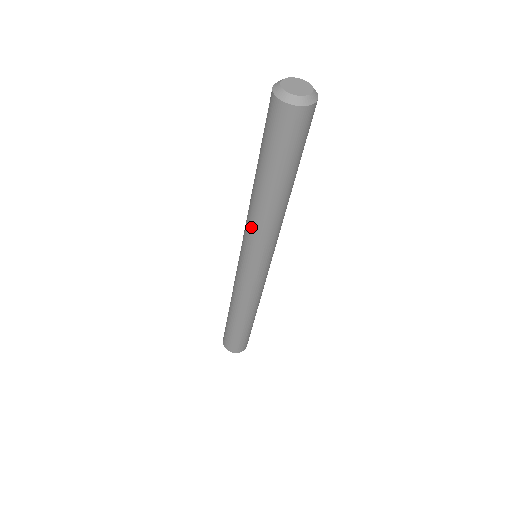
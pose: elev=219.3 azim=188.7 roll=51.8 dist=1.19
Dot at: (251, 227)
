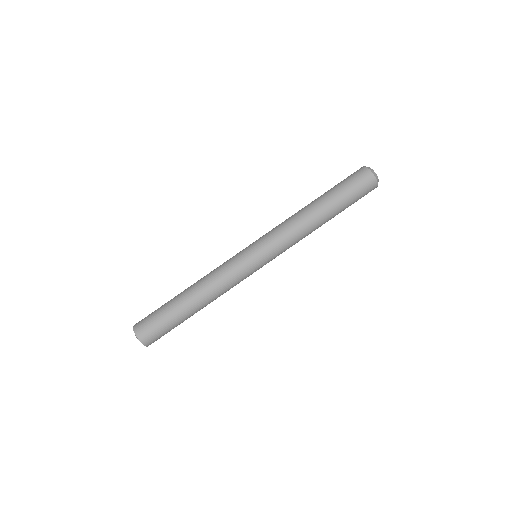
Dot at: (289, 230)
